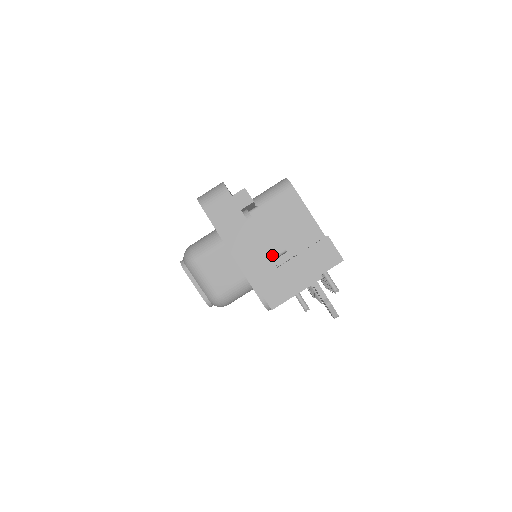
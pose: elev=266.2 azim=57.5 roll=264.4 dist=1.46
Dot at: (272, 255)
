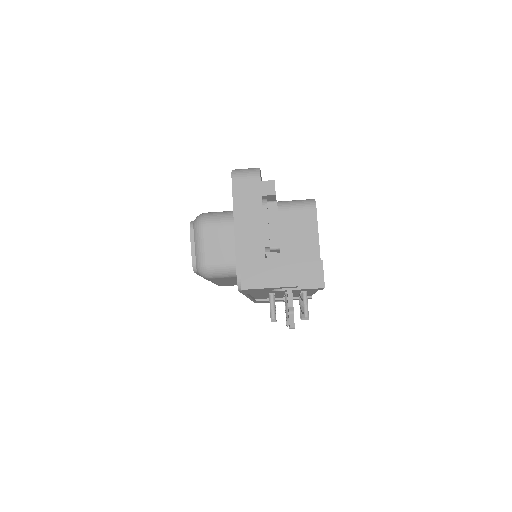
Dot at: (267, 245)
